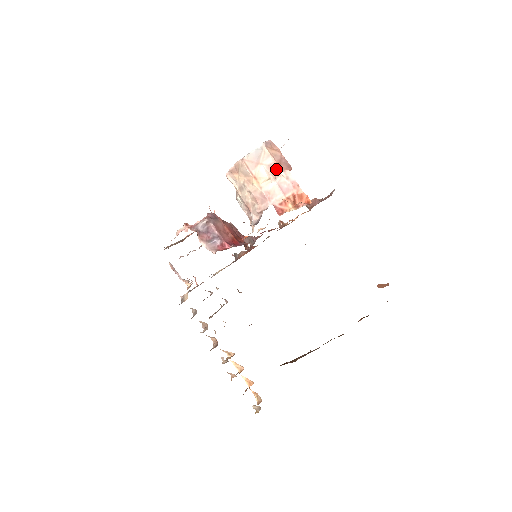
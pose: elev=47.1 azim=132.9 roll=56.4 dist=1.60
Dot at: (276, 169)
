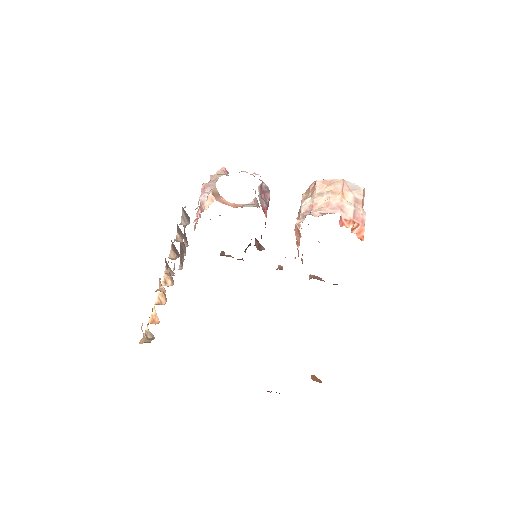
Dot at: (359, 204)
